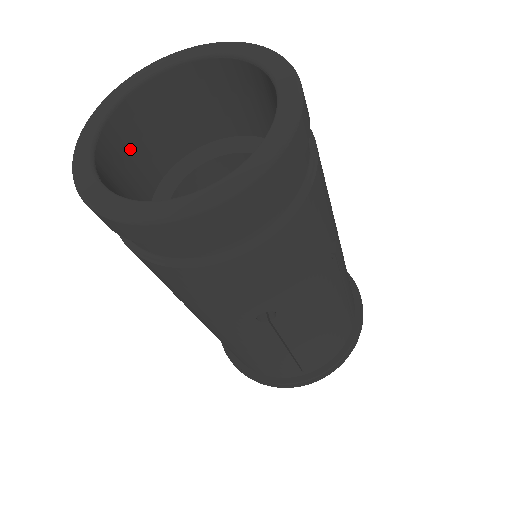
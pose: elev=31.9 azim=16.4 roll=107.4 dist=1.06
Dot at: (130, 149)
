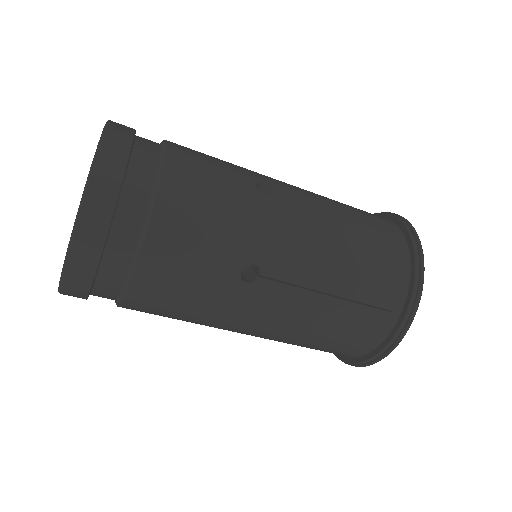
Dot at: occluded
